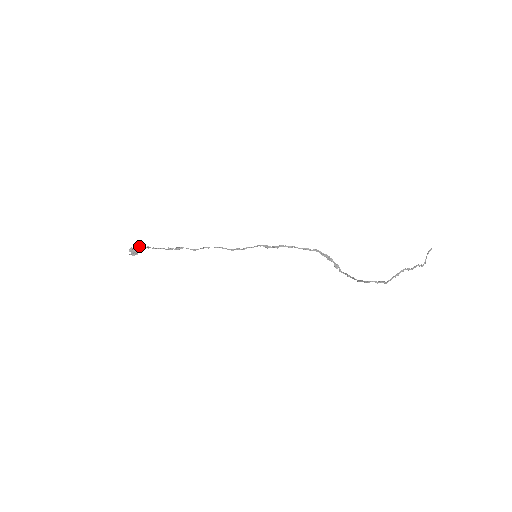
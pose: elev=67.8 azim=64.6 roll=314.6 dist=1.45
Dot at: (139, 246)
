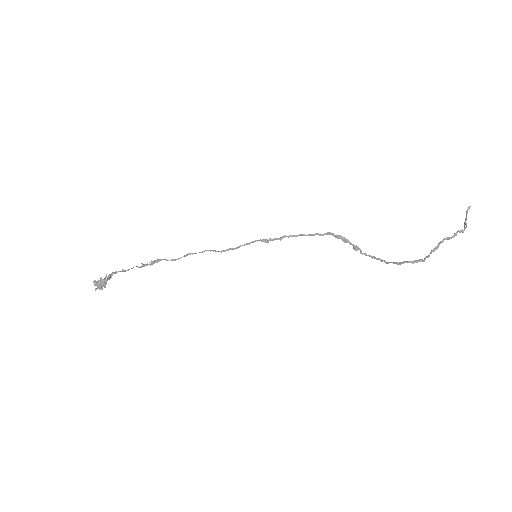
Dot at: (105, 276)
